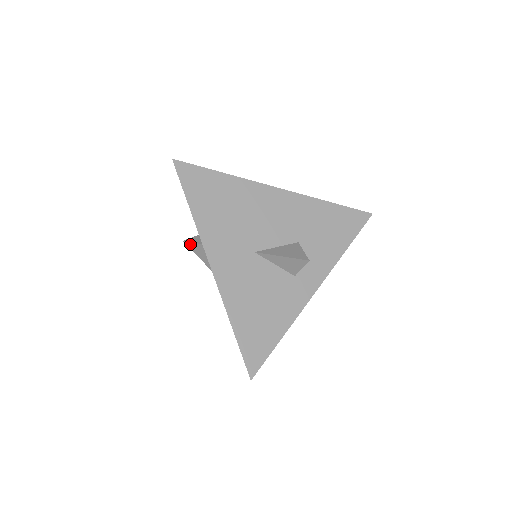
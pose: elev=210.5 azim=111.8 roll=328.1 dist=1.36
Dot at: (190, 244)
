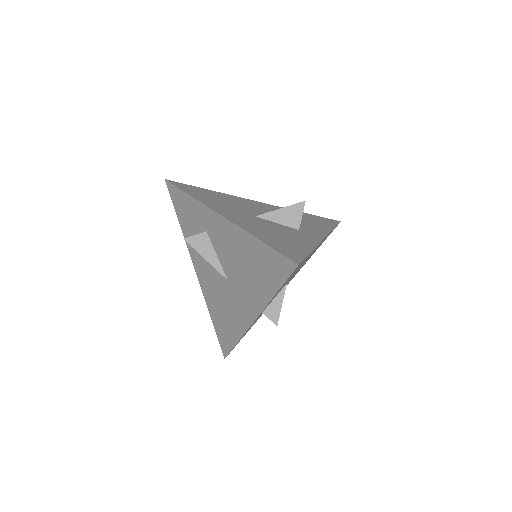
Dot at: (191, 239)
